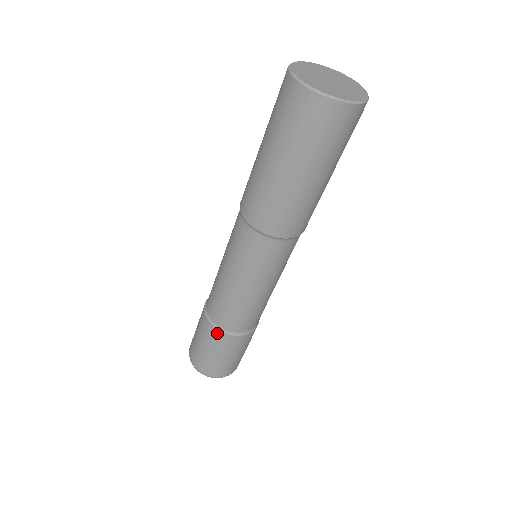
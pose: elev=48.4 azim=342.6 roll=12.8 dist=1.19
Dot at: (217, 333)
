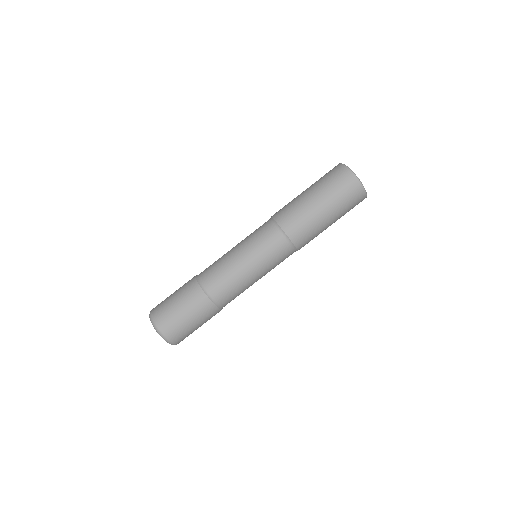
Dot at: (192, 278)
